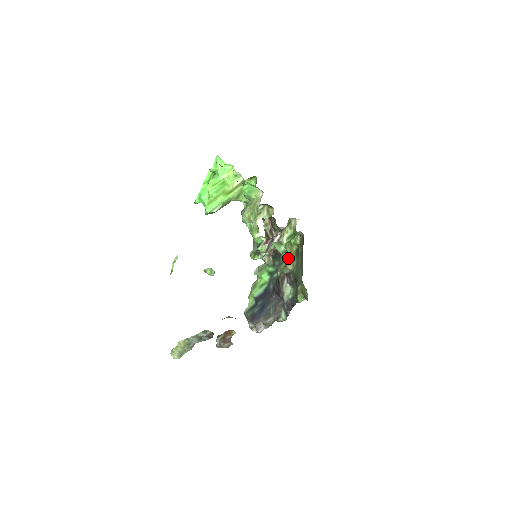
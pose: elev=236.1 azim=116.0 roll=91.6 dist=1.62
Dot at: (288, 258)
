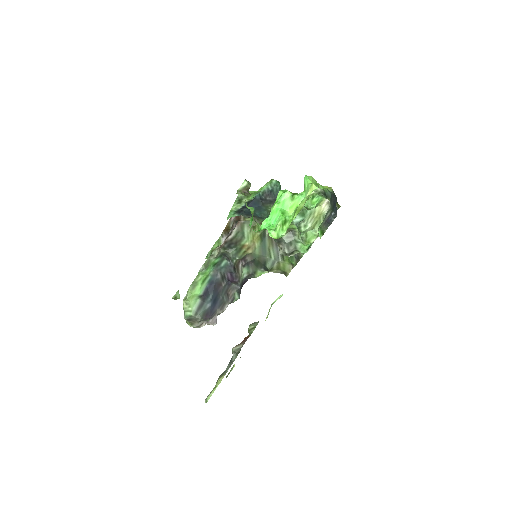
Dot at: (249, 244)
